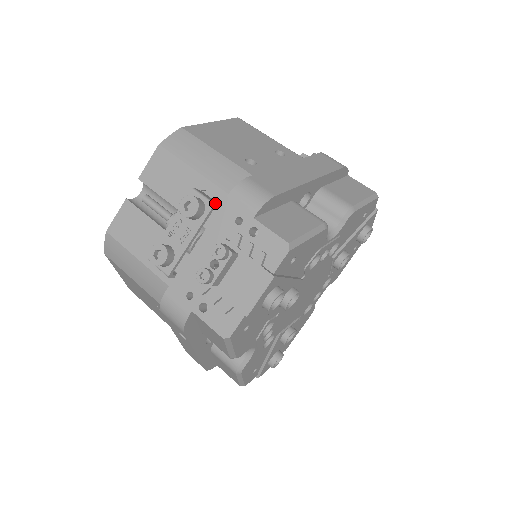
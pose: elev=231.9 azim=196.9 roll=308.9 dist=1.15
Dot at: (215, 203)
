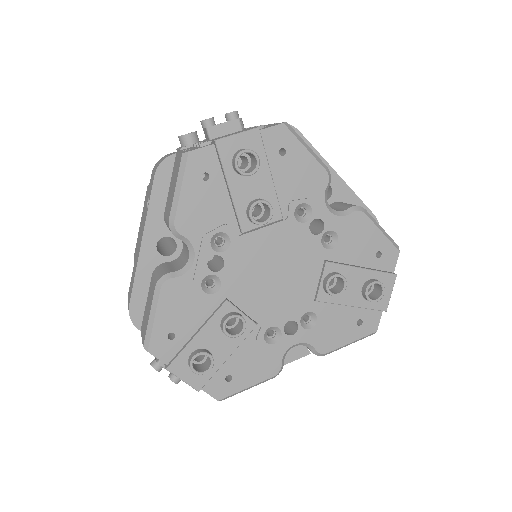
Dot at: occluded
